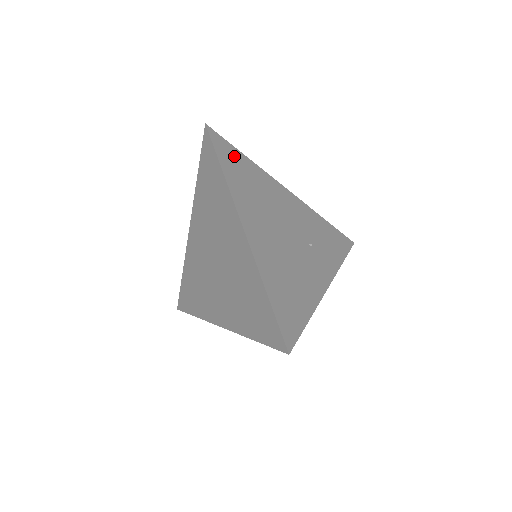
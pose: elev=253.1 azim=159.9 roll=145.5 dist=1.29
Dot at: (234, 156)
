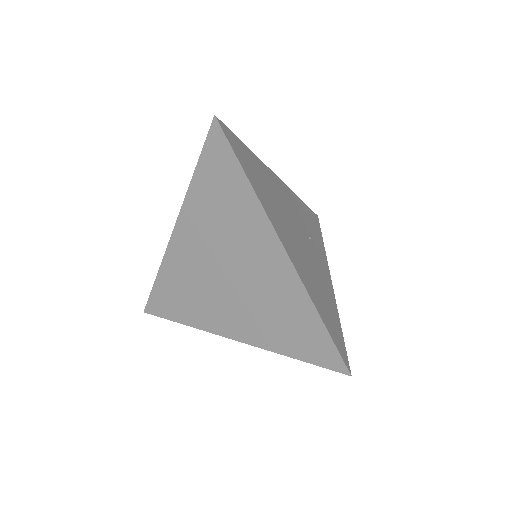
Dot at: (244, 152)
